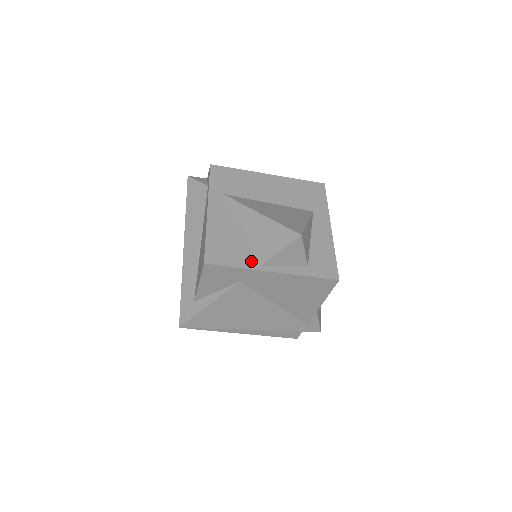
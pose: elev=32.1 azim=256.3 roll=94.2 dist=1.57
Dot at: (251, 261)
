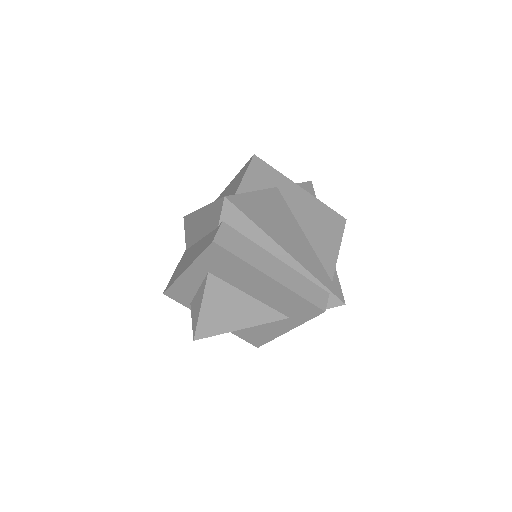
Dot at: occluded
